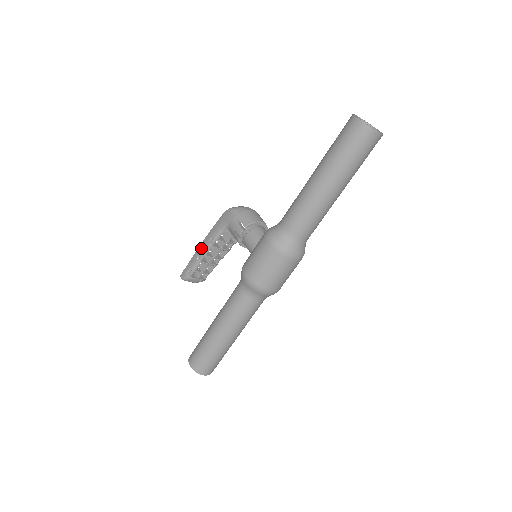
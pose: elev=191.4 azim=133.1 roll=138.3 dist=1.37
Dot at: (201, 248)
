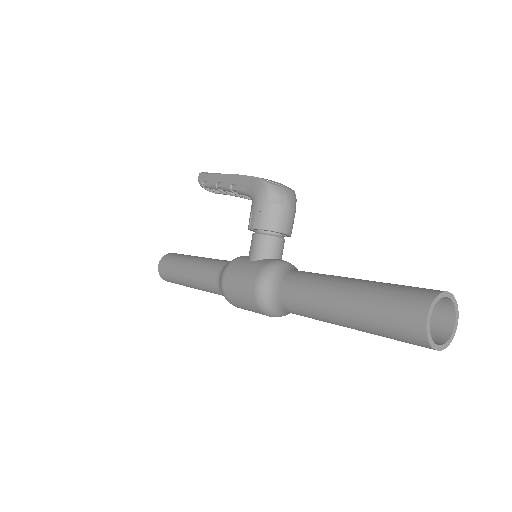
Dot at: (224, 180)
